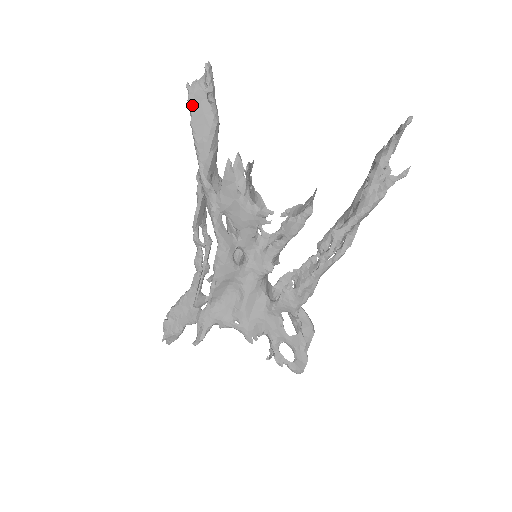
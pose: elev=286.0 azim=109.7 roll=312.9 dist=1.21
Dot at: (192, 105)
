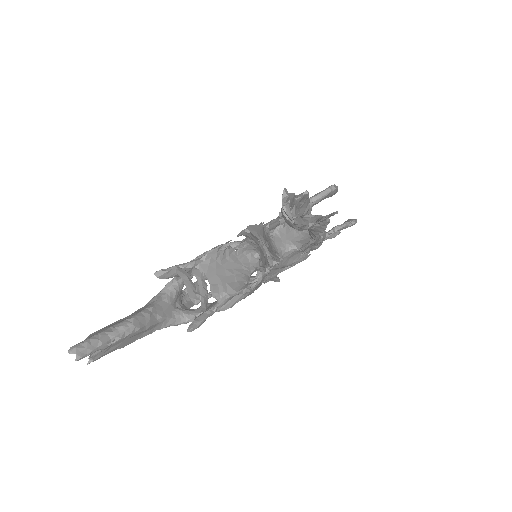
Dot at: occluded
